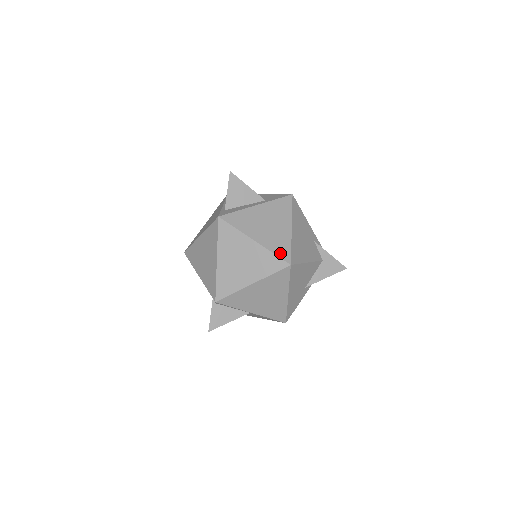
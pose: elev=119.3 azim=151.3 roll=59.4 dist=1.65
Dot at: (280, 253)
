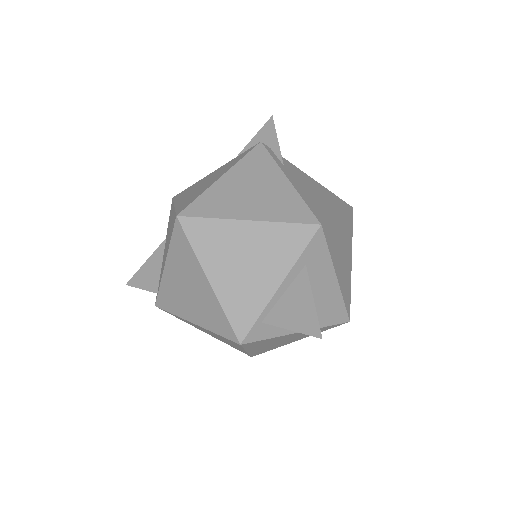
Dot at: occluded
